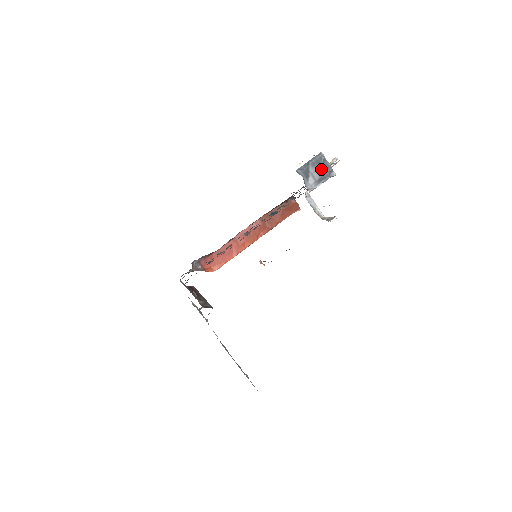
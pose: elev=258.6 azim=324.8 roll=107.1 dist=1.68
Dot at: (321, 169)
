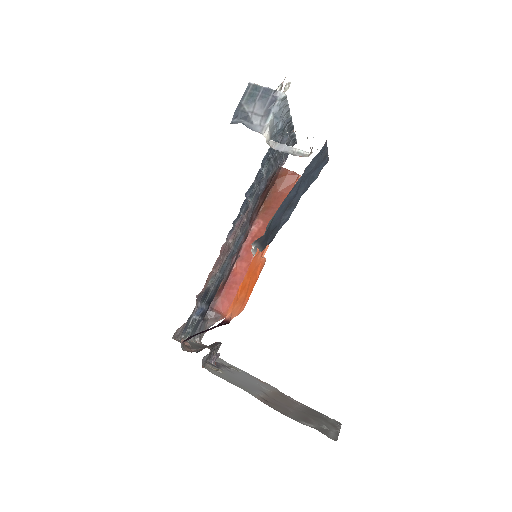
Dot at: (260, 100)
